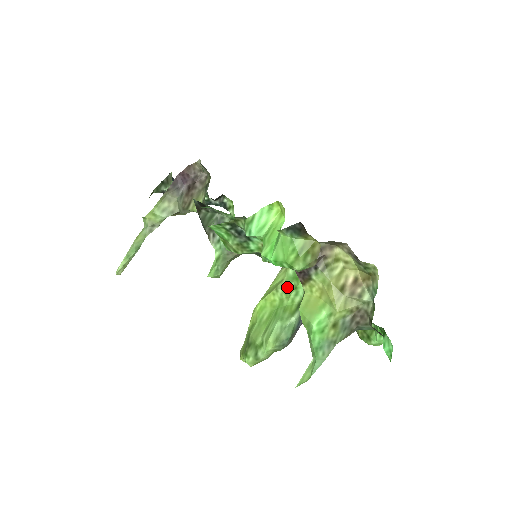
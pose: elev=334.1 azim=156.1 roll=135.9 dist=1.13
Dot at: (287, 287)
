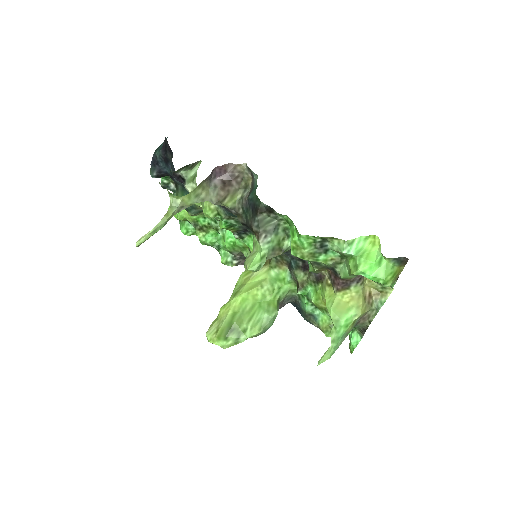
Dot at: (272, 286)
